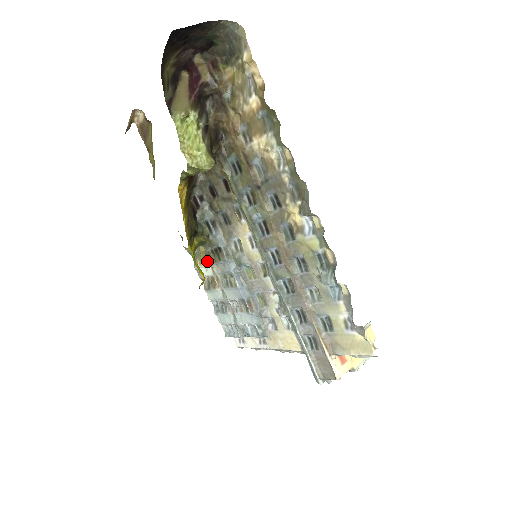
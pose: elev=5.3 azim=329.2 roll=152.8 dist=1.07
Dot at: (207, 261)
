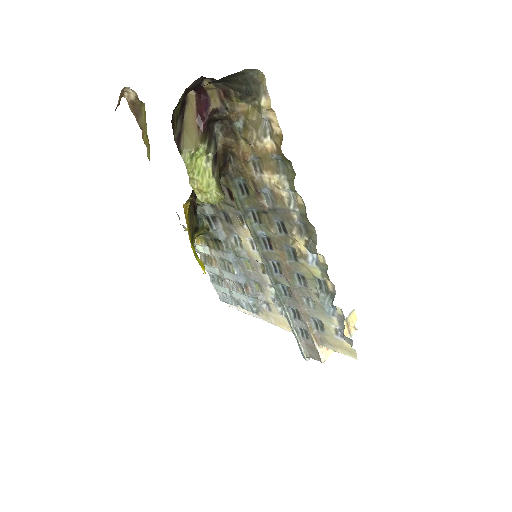
Dot at: (205, 244)
